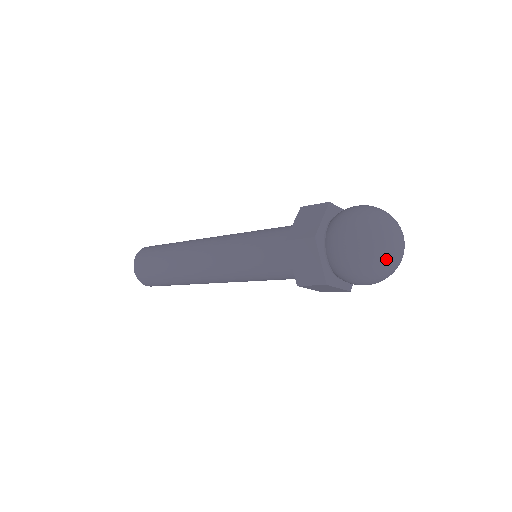
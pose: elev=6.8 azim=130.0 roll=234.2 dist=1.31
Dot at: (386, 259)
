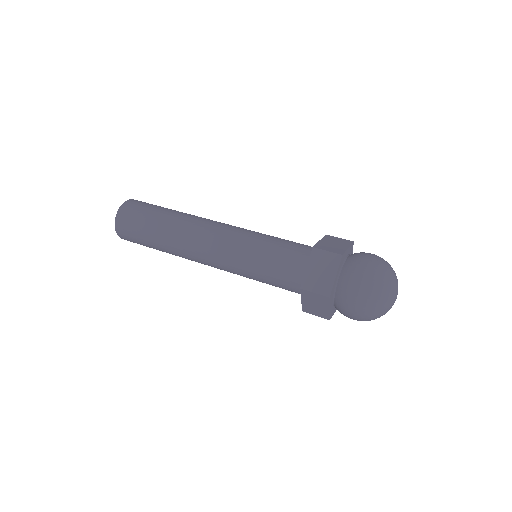
Dot at: occluded
